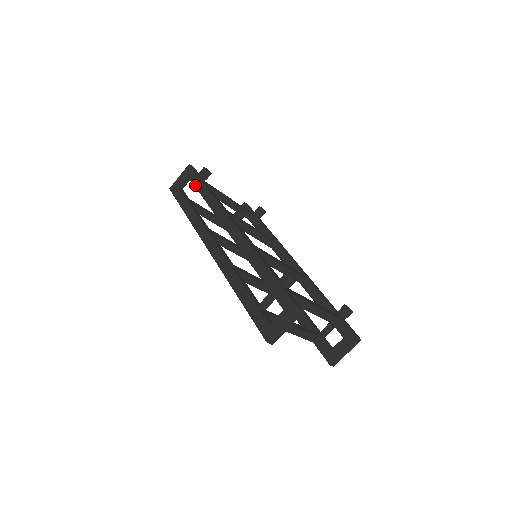
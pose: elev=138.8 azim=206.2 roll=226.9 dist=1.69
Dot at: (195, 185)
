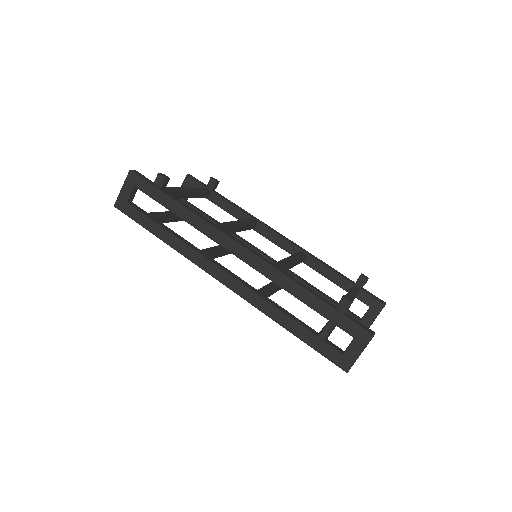
Dot at: (156, 200)
